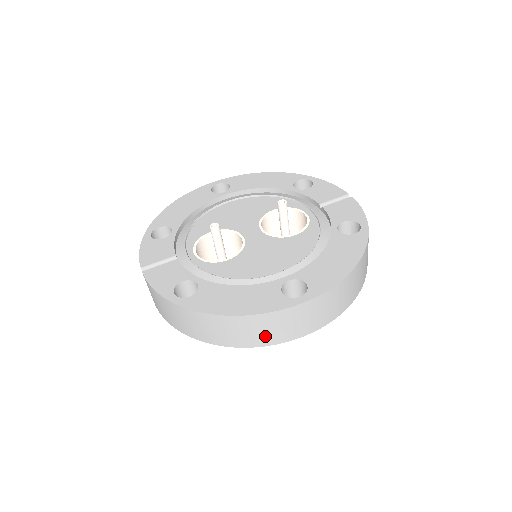
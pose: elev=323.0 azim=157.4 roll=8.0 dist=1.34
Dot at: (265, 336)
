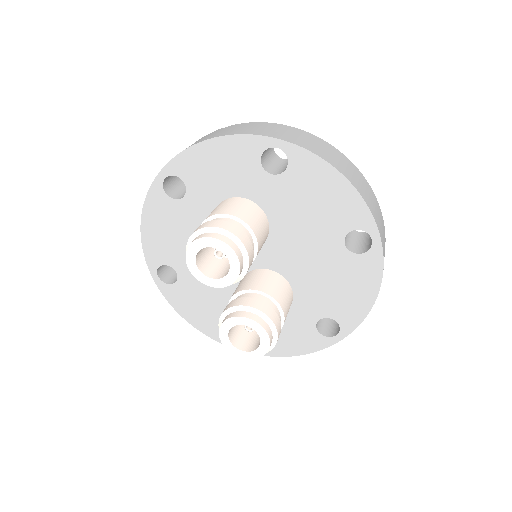
Dot at: (364, 193)
